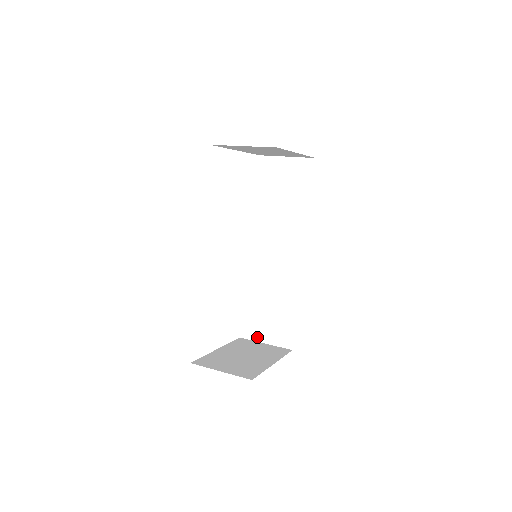
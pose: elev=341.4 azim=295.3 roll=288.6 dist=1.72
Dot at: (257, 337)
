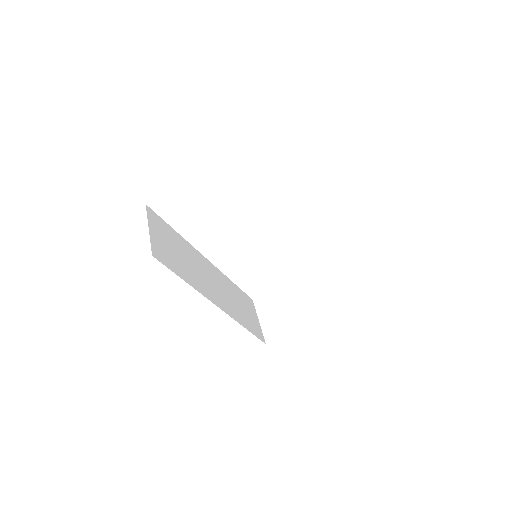
Dot at: occluded
